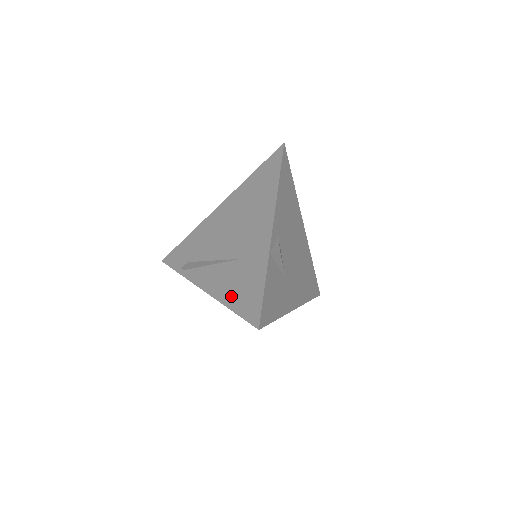
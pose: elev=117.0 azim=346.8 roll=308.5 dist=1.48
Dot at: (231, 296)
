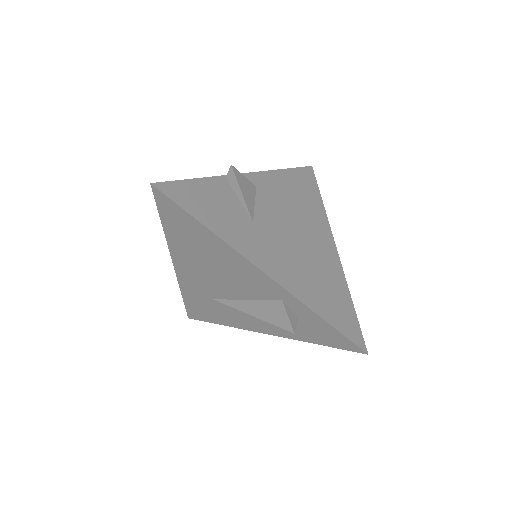
Dot at: occluded
